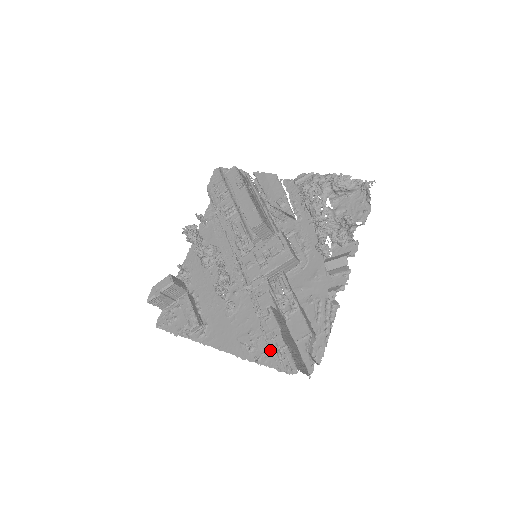
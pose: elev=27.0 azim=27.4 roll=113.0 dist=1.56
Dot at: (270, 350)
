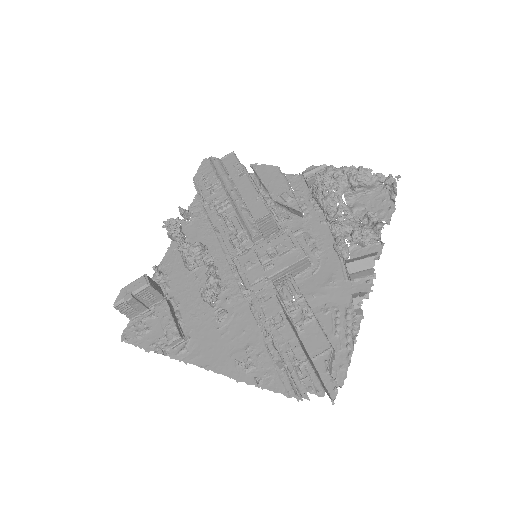
Dot at: (275, 370)
